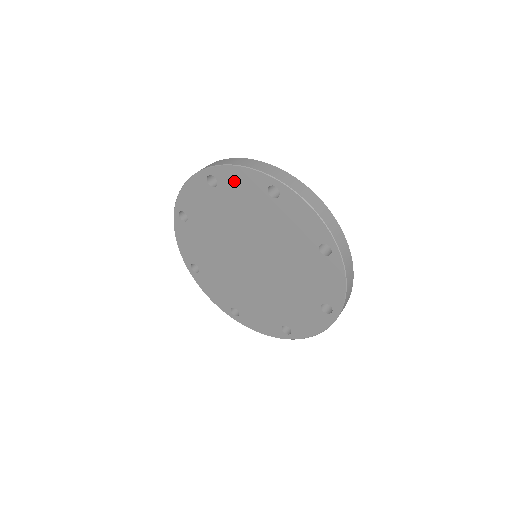
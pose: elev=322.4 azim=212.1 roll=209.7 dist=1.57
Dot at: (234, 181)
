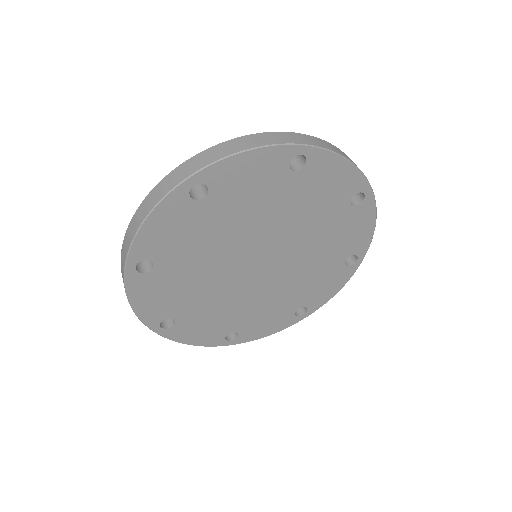
Dot at: (327, 174)
